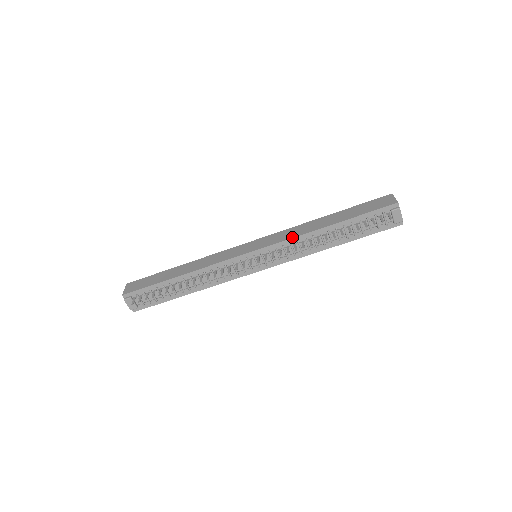
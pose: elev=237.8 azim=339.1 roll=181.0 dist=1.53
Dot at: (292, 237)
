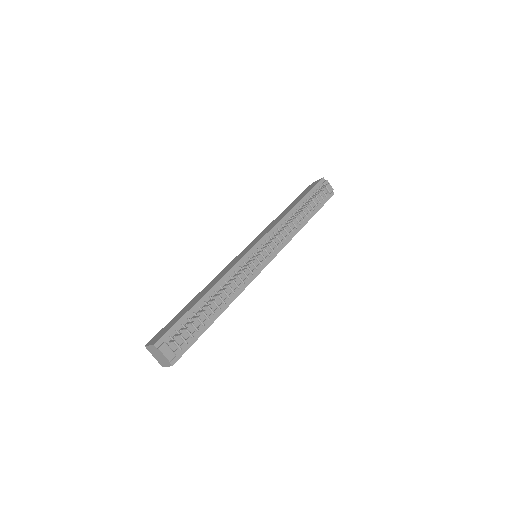
Dot at: (276, 223)
